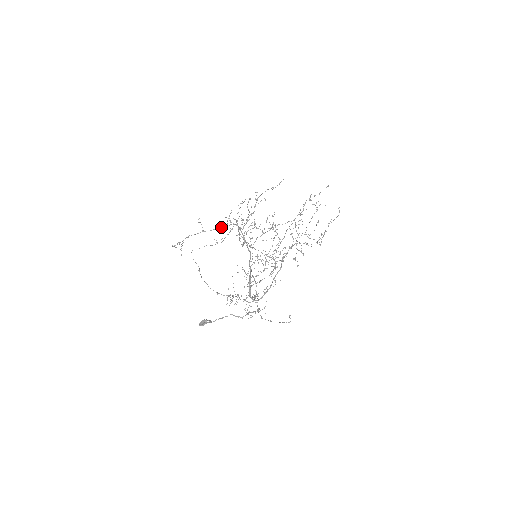
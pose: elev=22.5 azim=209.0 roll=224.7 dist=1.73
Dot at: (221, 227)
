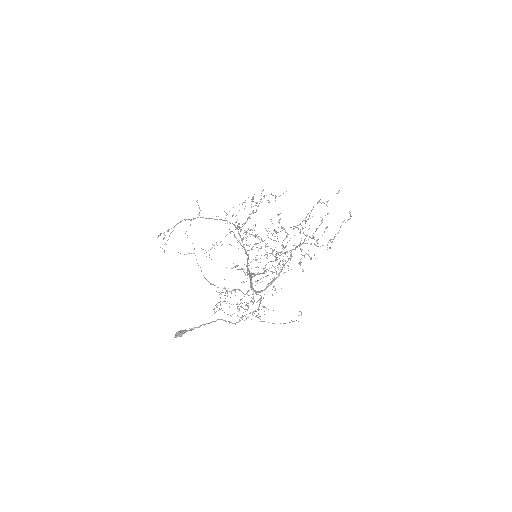
Dot at: (219, 219)
